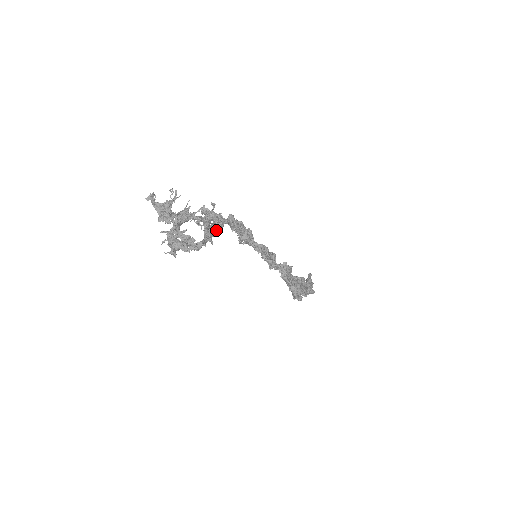
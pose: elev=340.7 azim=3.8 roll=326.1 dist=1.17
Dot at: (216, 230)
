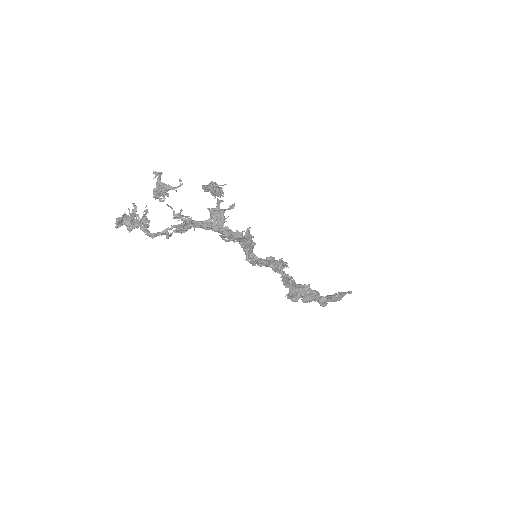
Dot at: (201, 227)
